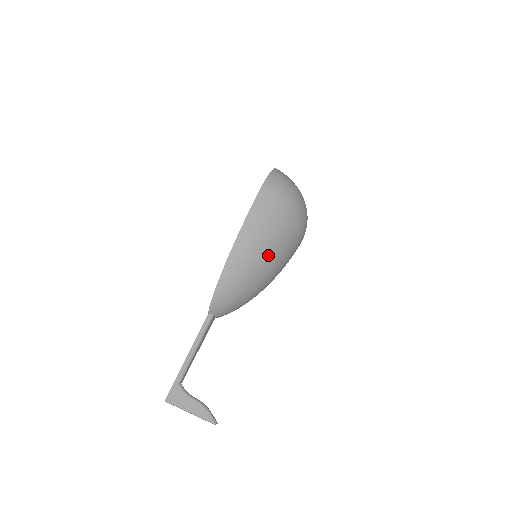
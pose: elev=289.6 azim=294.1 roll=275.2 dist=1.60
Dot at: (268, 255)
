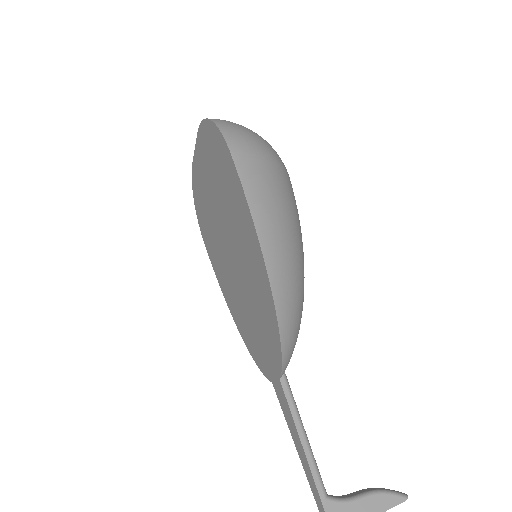
Dot at: (298, 242)
